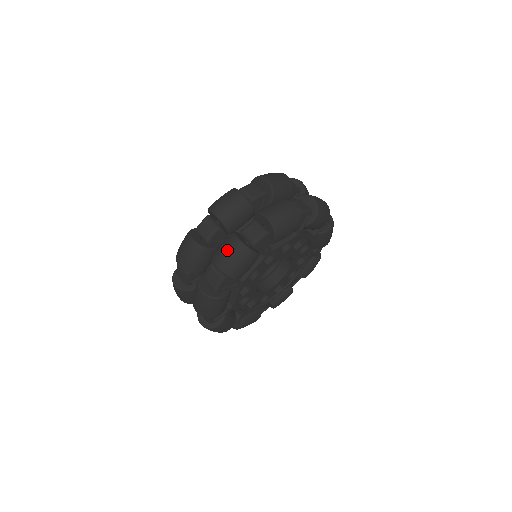
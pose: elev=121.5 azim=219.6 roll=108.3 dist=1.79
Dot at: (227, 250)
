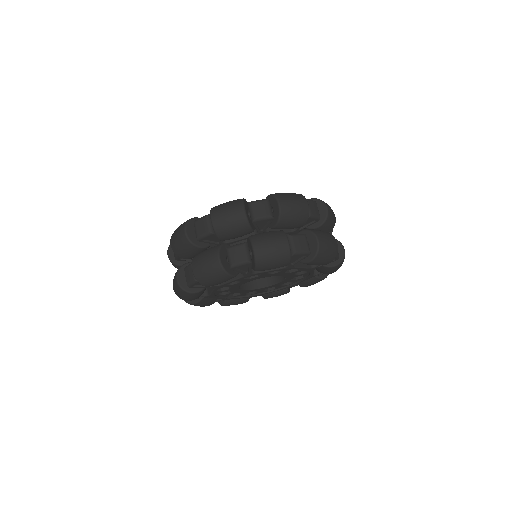
Dot at: (205, 261)
